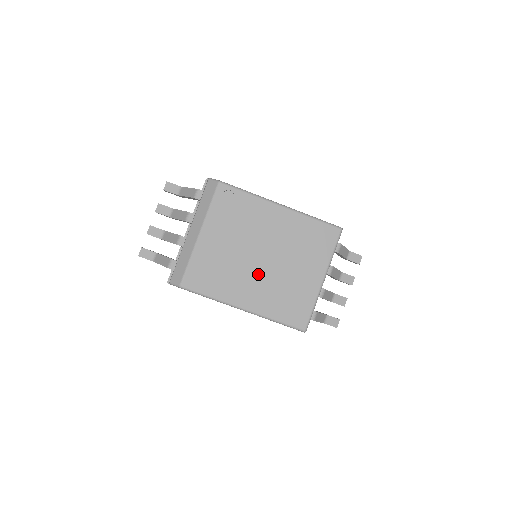
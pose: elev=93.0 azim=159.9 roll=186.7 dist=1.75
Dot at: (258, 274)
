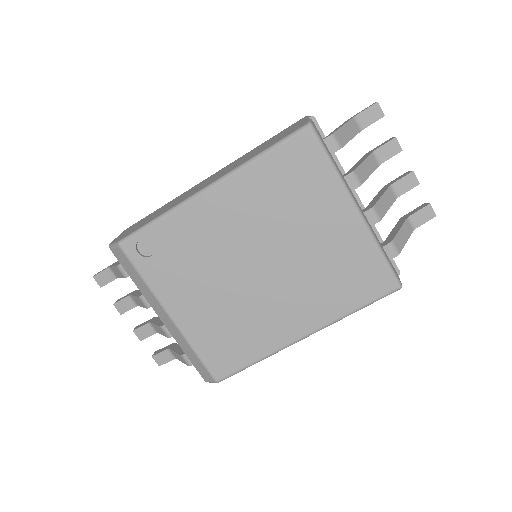
Dot at: (276, 288)
